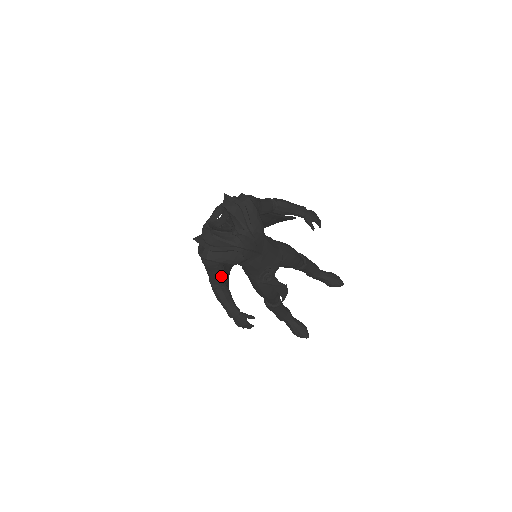
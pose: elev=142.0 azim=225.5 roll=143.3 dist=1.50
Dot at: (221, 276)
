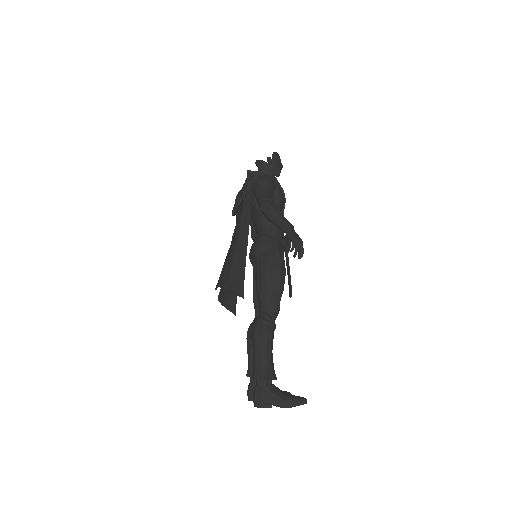
Dot at: (273, 197)
